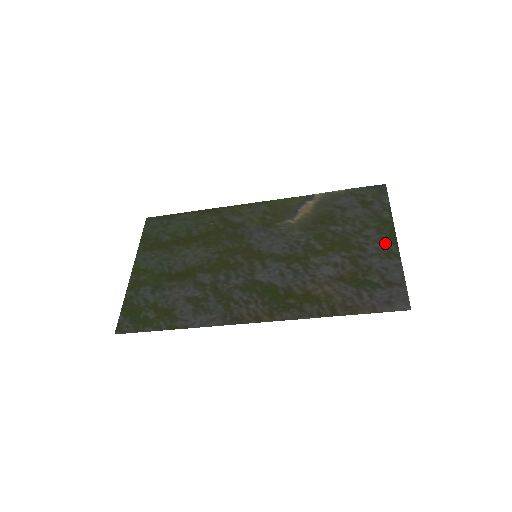
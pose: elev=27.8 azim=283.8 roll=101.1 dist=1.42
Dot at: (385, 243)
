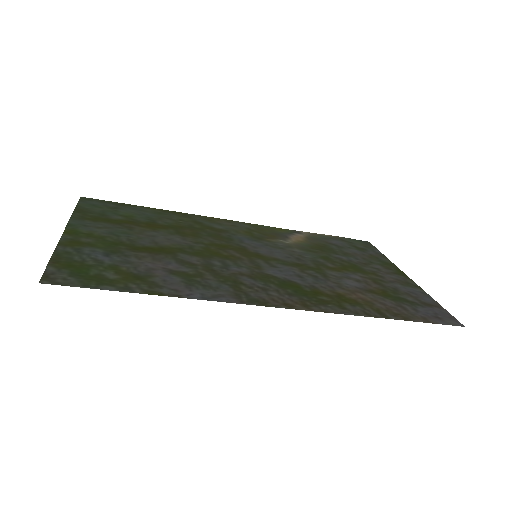
Dot at: (399, 276)
